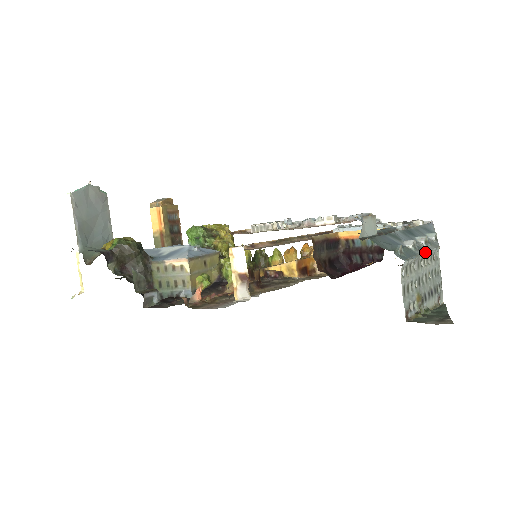
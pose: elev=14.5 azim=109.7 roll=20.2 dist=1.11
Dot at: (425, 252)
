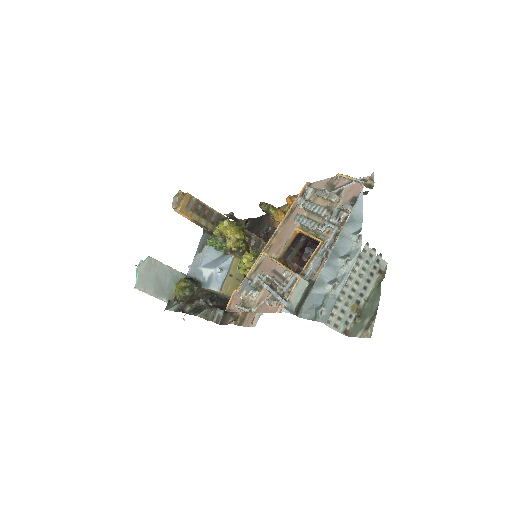
Dot at: (344, 283)
